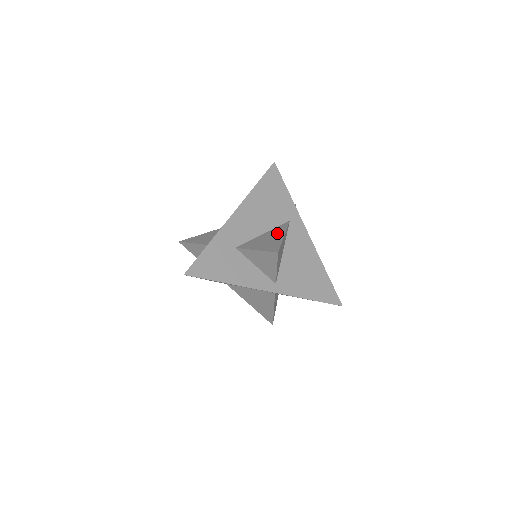
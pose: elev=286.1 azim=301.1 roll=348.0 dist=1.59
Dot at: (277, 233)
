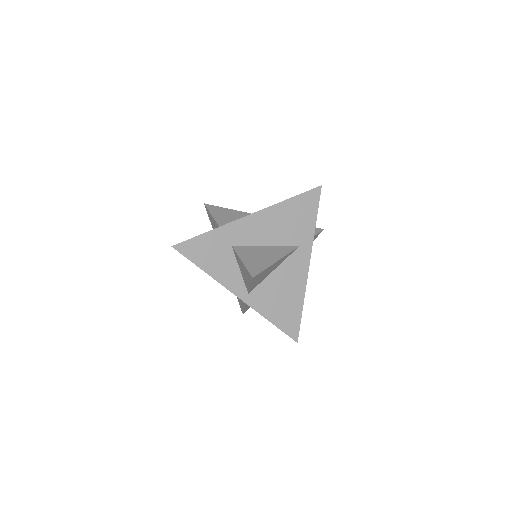
Dot at: (275, 254)
